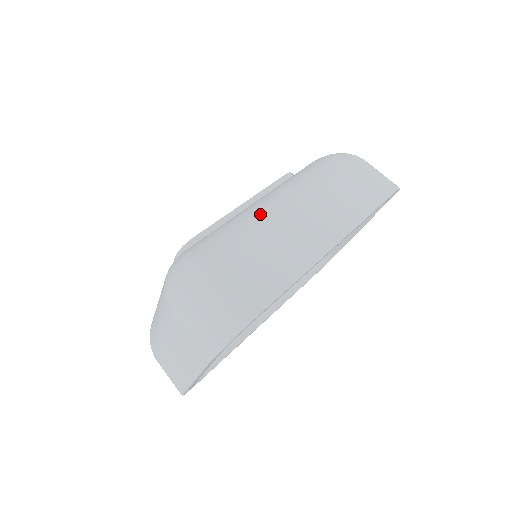
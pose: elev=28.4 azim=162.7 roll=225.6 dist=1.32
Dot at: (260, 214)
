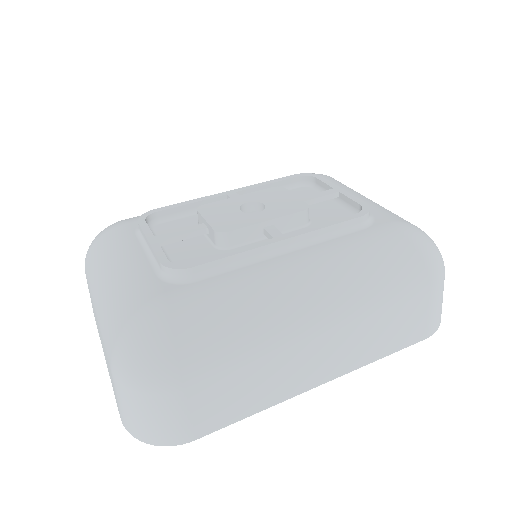
Dot at: (281, 319)
